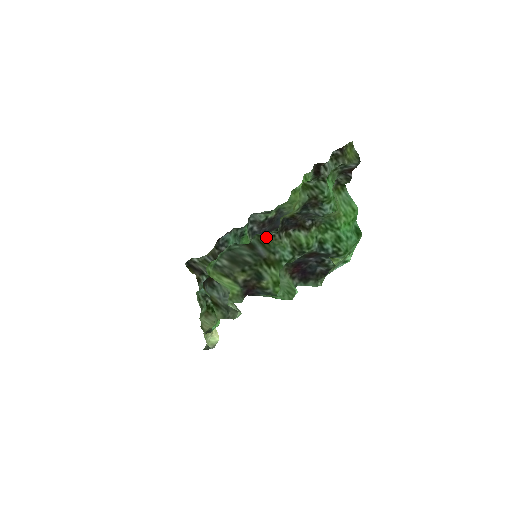
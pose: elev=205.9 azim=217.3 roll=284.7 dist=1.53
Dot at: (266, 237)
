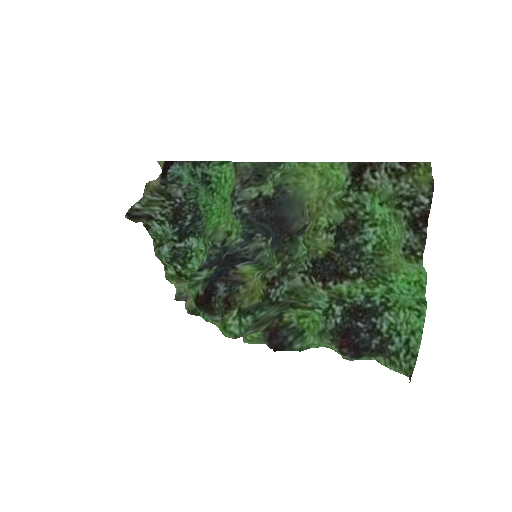
Dot at: (297, 290)
